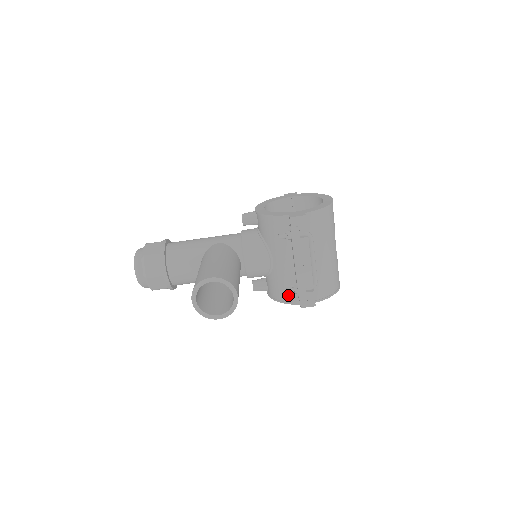
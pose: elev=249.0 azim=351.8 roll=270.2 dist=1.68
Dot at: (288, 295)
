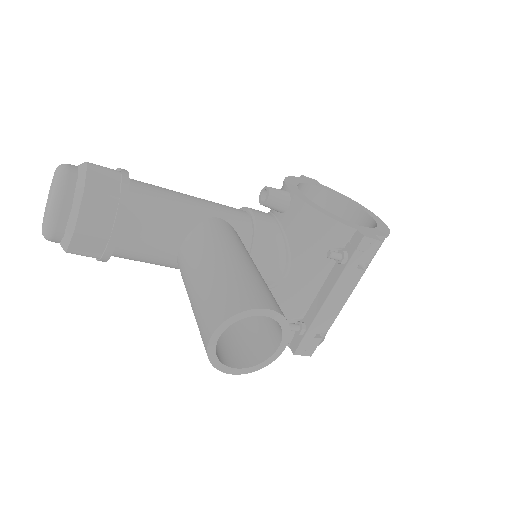
Dot at: occluded
